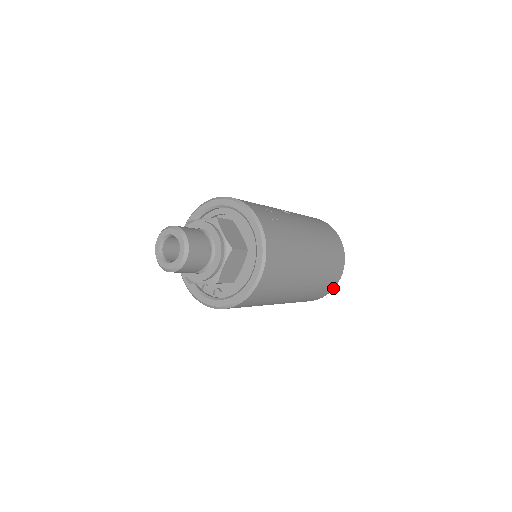
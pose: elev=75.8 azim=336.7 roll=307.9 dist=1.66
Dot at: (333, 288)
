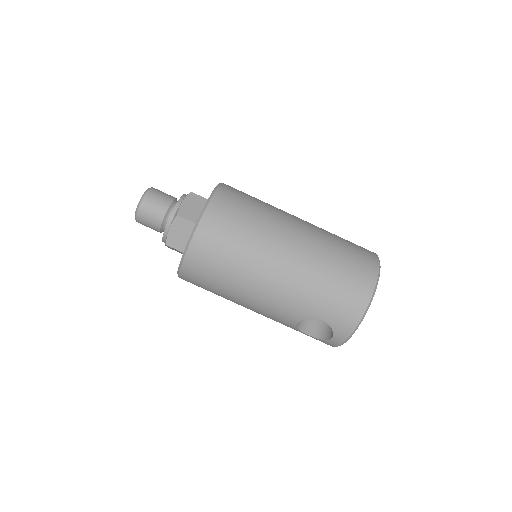
Dot at: (373, 286)
